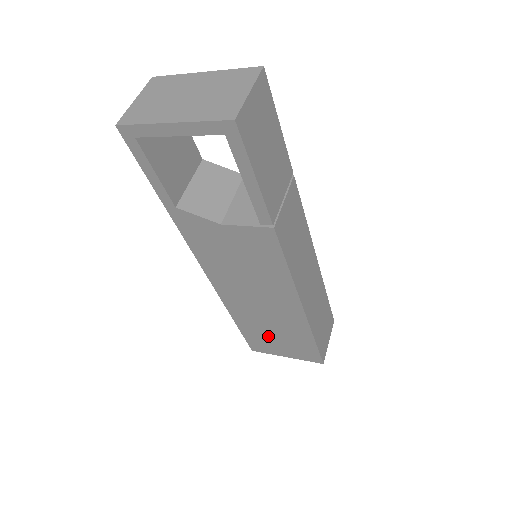
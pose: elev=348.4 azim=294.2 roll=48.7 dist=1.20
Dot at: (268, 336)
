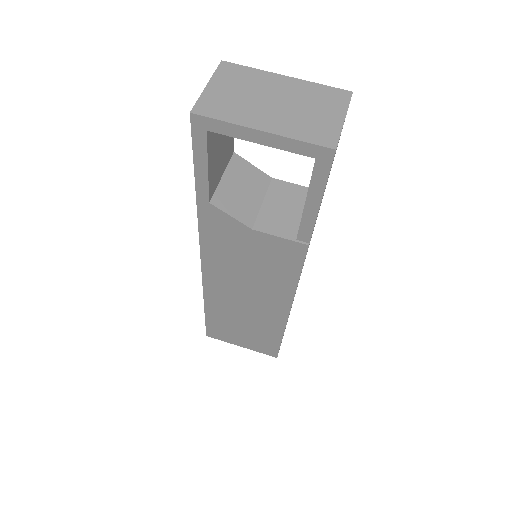
Dot at: (234, 327)
